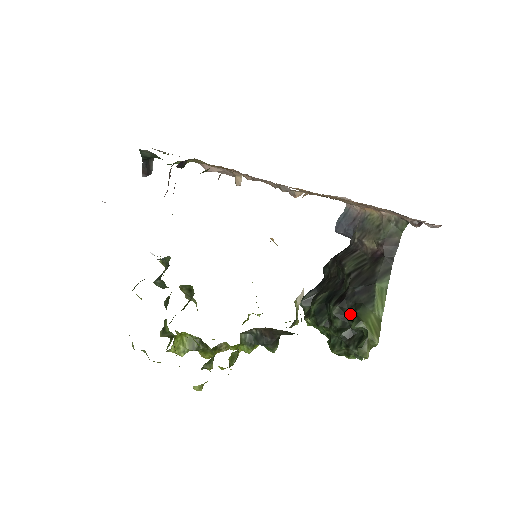
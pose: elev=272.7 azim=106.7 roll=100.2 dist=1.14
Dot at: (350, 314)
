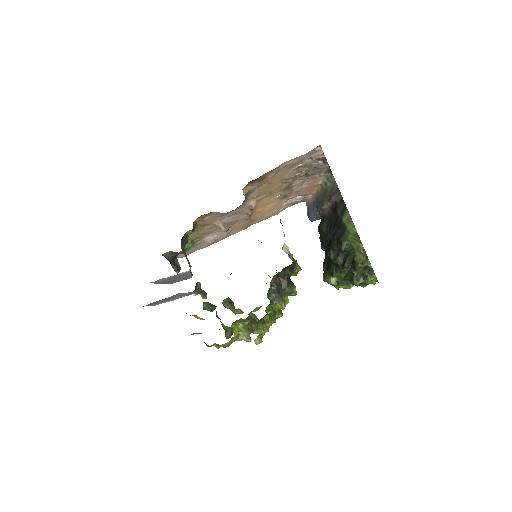
Dot at: (340, 248)
